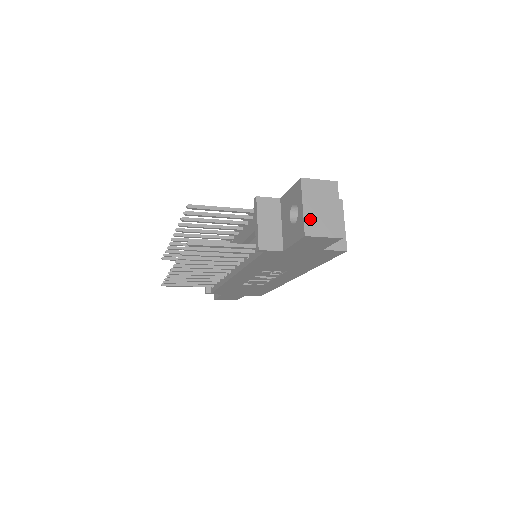
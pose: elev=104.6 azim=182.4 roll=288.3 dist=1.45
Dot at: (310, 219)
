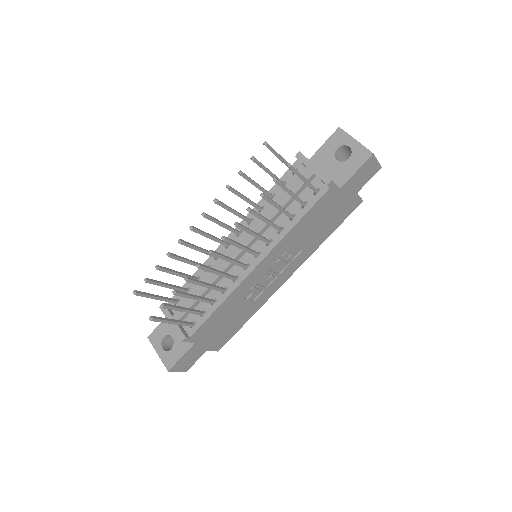
Dot at: (365, 148)
